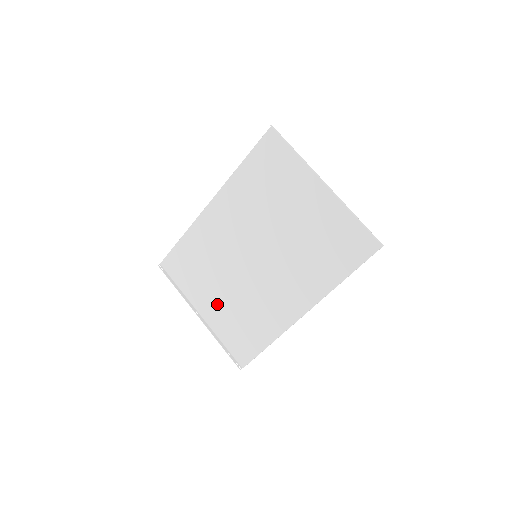
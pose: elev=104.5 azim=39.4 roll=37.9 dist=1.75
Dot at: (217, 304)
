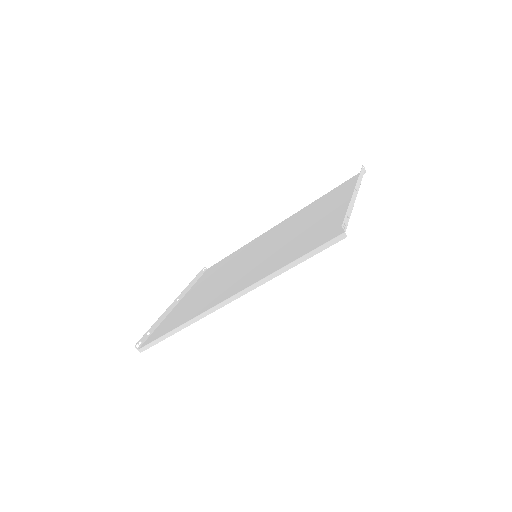
Dot at: (194, 295)
